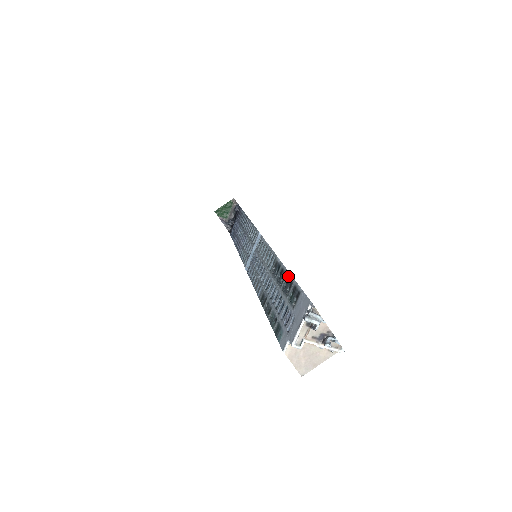
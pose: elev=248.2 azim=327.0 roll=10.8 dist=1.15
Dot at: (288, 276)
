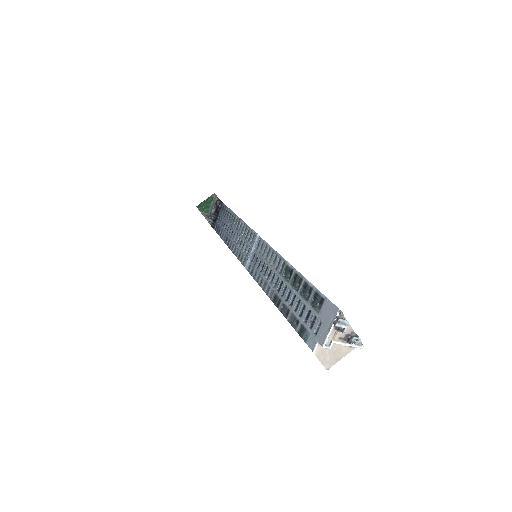
Dot at: (305, 282)
